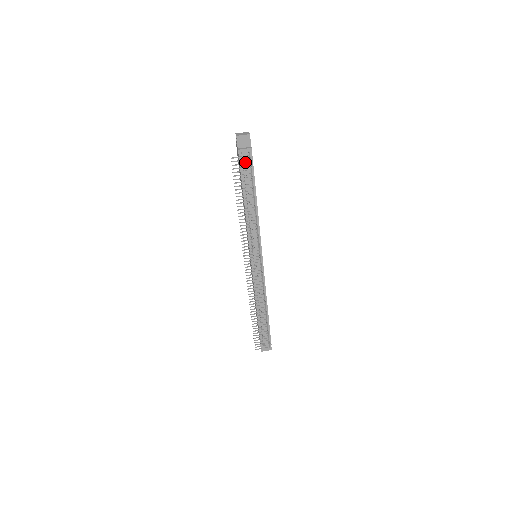
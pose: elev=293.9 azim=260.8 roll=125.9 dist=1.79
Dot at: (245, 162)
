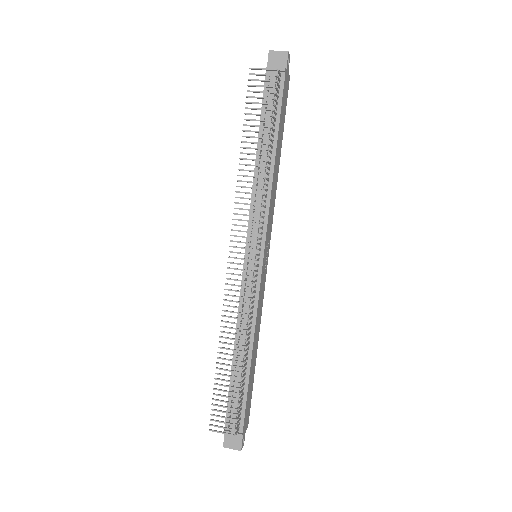
Dot at: (271, 88)
